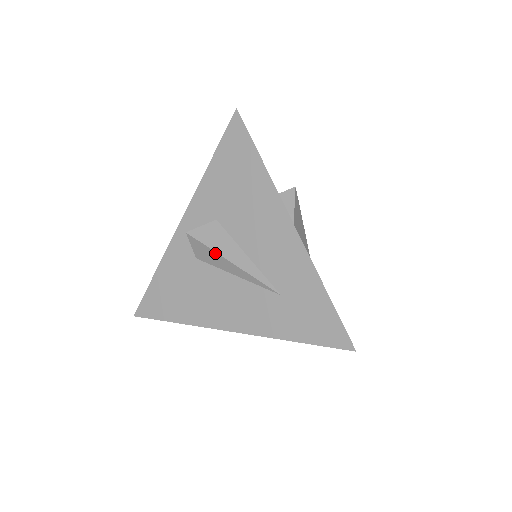
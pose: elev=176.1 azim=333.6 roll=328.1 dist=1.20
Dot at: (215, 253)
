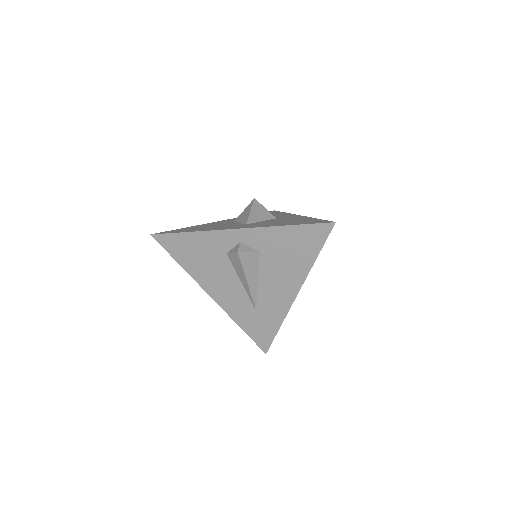
Dot at: (243, 271)
